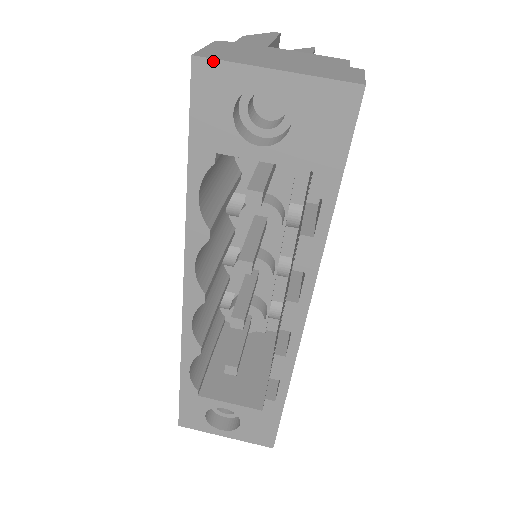
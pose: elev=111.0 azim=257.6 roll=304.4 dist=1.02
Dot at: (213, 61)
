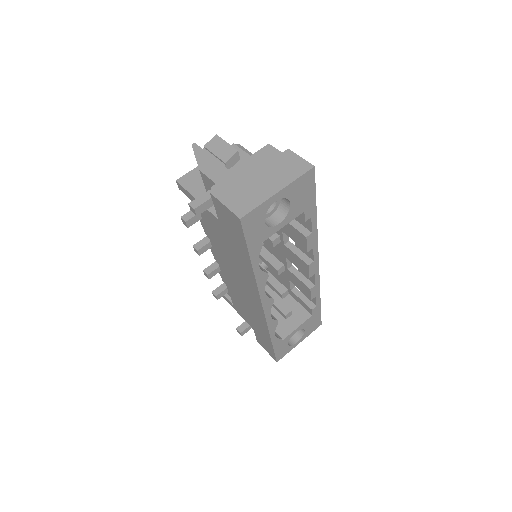
Dot at: (250, 213)
